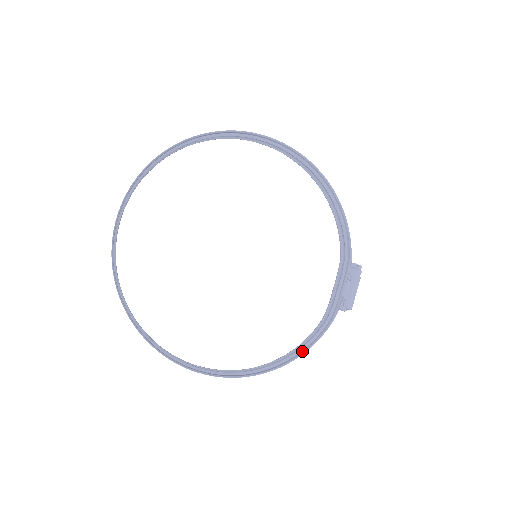
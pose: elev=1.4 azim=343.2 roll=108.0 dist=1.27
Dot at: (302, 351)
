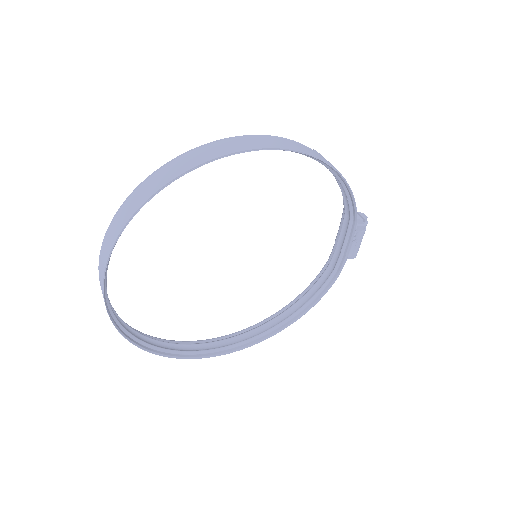
Dot at: (312, 303)
